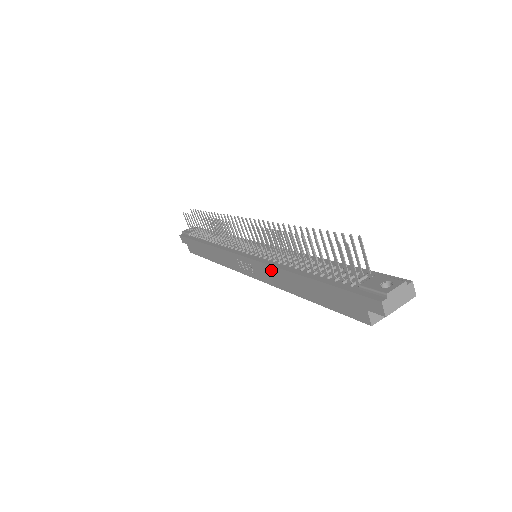
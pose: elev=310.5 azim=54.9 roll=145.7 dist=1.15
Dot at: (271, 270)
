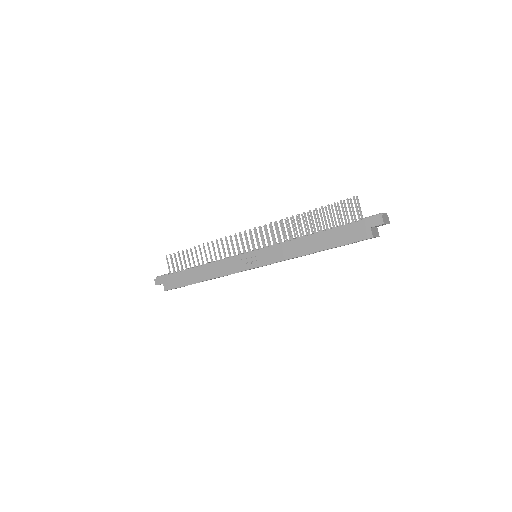
Dot at: (283, 247)
